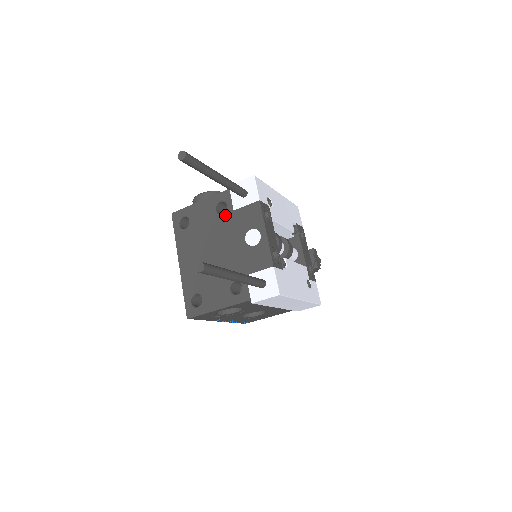
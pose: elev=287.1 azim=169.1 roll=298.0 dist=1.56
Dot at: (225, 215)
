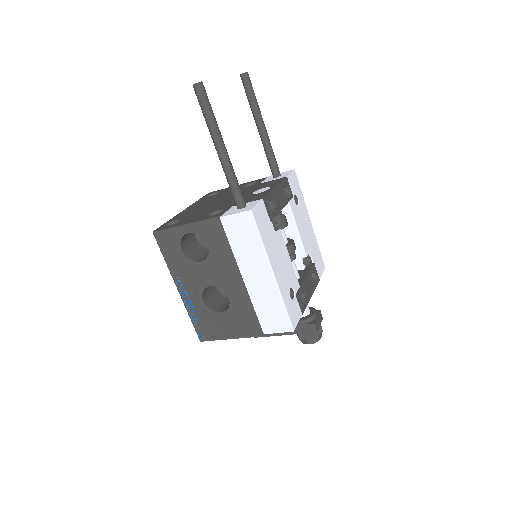
Dot at: (250, 186)
